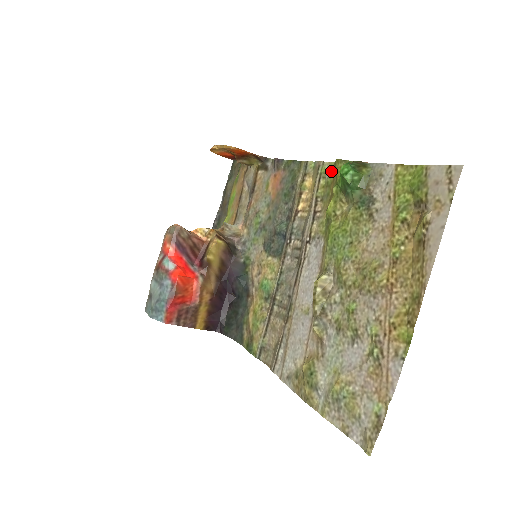
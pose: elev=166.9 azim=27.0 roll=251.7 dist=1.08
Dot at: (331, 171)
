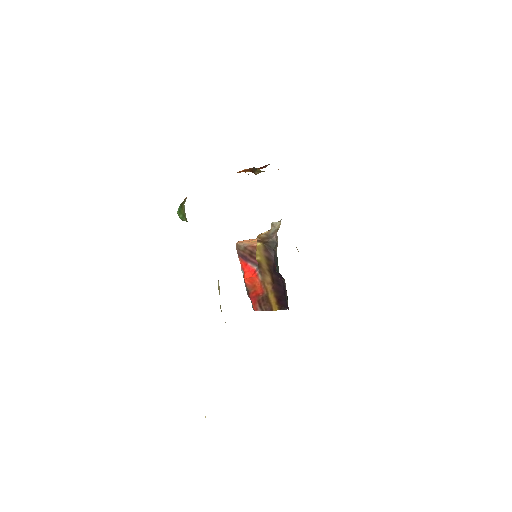
Dot at: occluded
